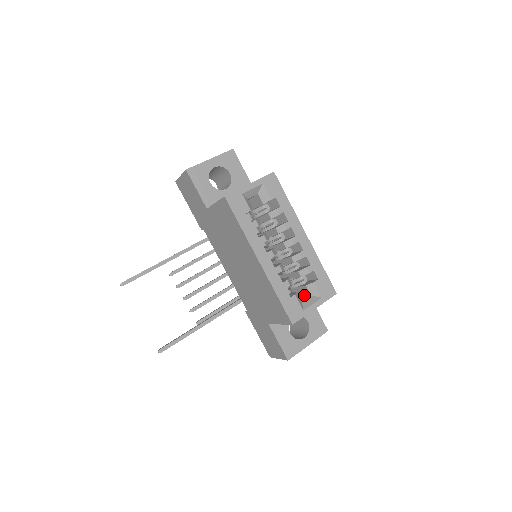
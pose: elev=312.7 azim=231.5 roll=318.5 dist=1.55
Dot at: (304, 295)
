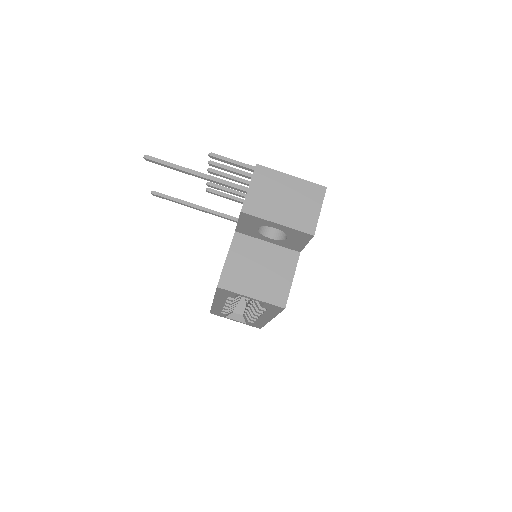
Dot at: (246, 305)
